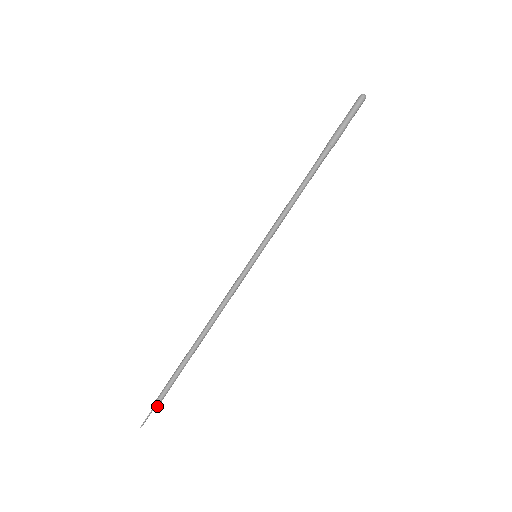
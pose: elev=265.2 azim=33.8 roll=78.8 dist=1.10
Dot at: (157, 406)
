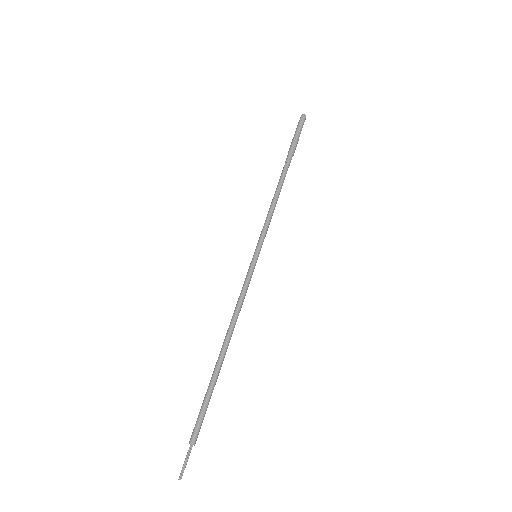
Dot at: (192, 444)
